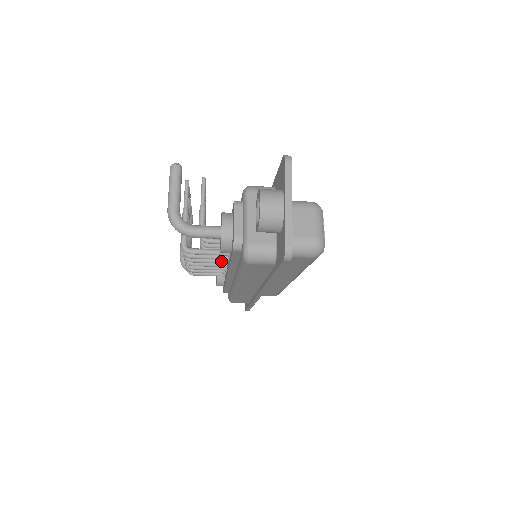
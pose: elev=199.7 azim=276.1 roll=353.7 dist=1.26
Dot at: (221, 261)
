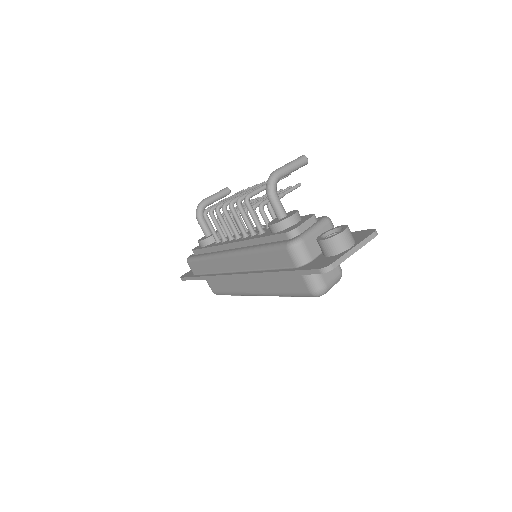
Dot at: (244, 231)
